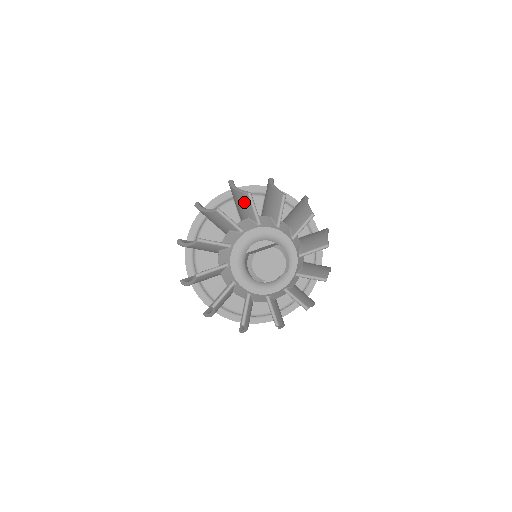
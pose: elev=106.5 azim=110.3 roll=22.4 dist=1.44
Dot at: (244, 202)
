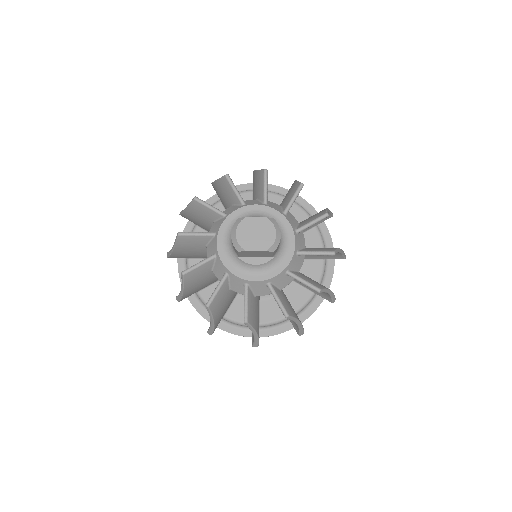
Dot at: (258, 181)
